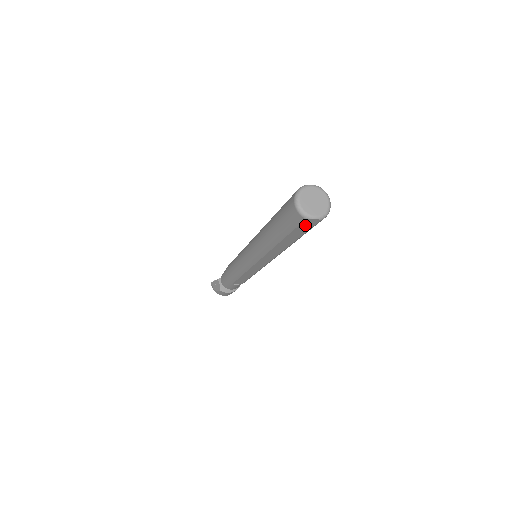
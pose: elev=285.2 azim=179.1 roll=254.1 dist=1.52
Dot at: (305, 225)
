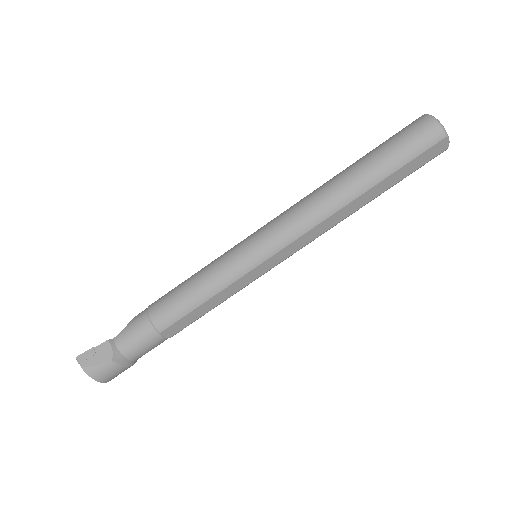
Dot at: (429, 153)
